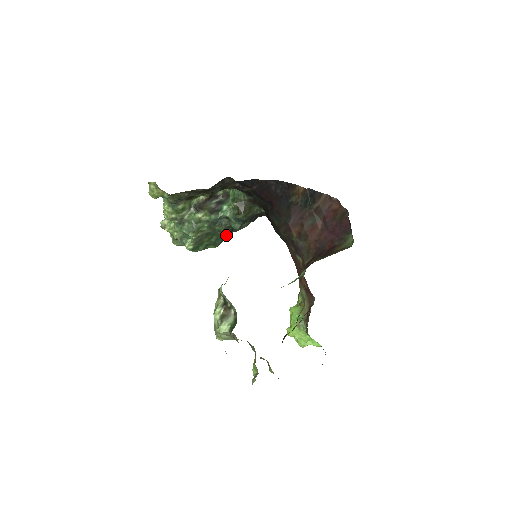
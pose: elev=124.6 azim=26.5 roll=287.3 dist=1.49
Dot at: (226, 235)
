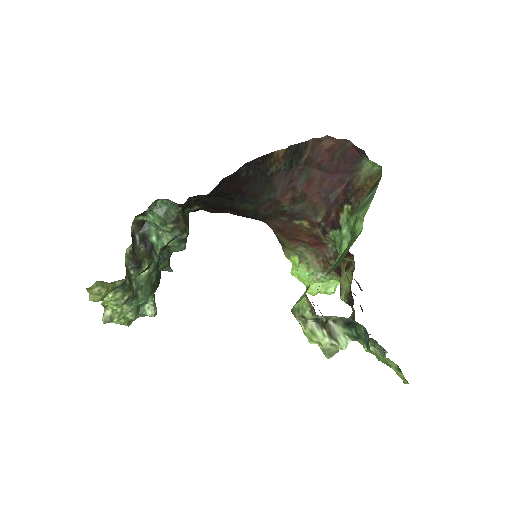
Dot at: occluded
